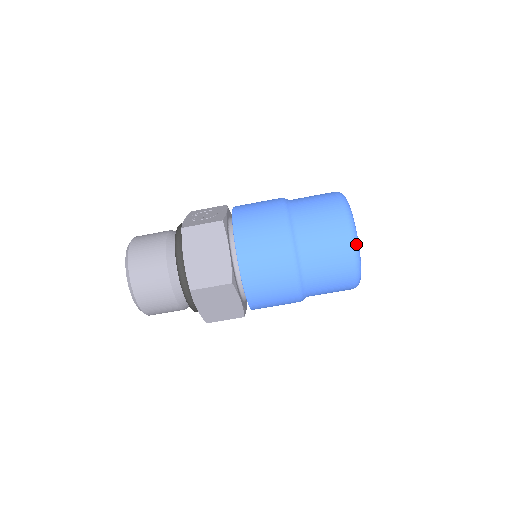
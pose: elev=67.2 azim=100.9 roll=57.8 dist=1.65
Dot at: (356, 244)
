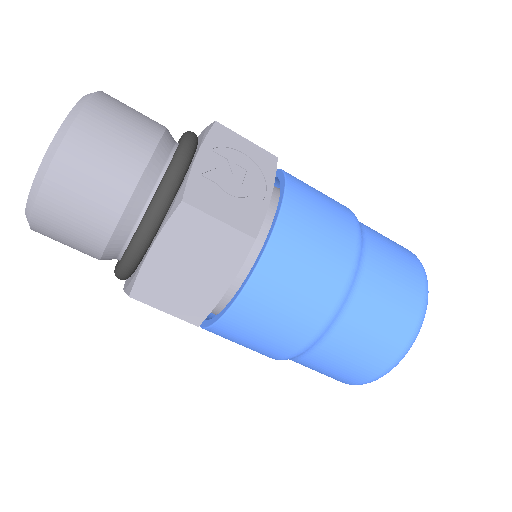
Dot at: occluded
